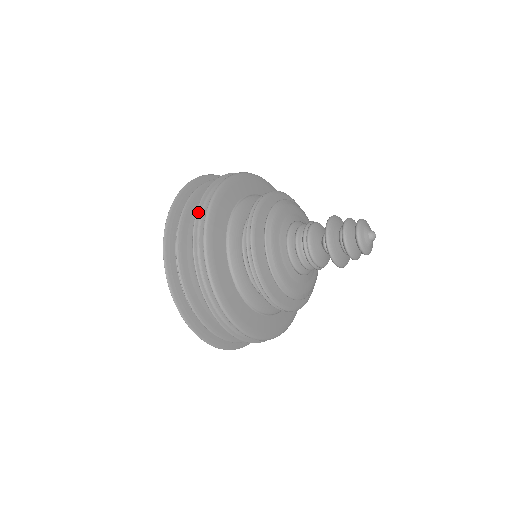
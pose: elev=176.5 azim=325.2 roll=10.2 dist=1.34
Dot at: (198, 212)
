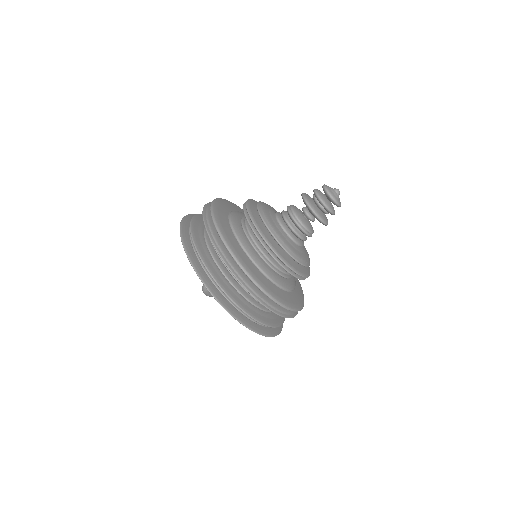
Dot at: (204, 217)
